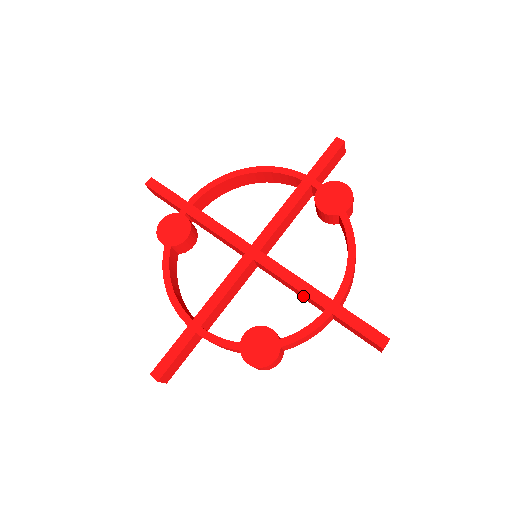
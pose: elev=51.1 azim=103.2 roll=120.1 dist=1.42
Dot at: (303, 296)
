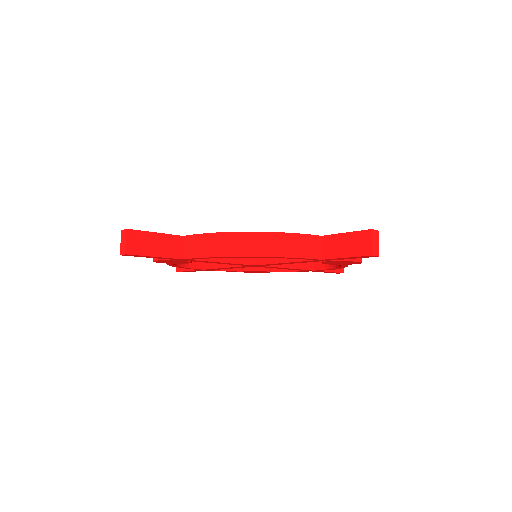
Dot at: occluded
